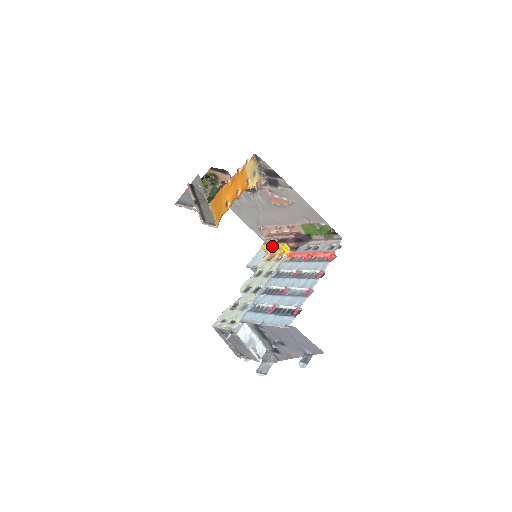
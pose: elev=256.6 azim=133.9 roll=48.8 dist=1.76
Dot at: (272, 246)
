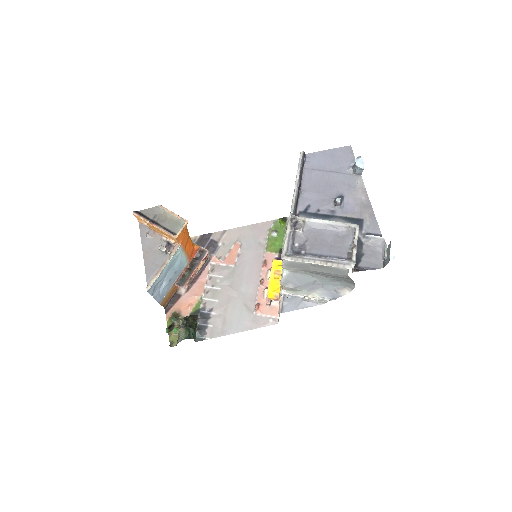
Dot at: (272, 281)
